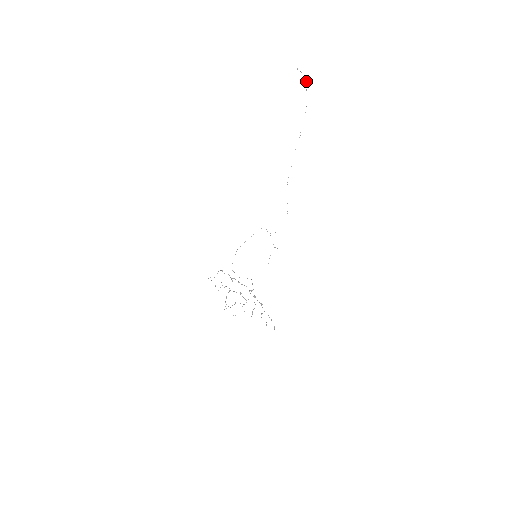
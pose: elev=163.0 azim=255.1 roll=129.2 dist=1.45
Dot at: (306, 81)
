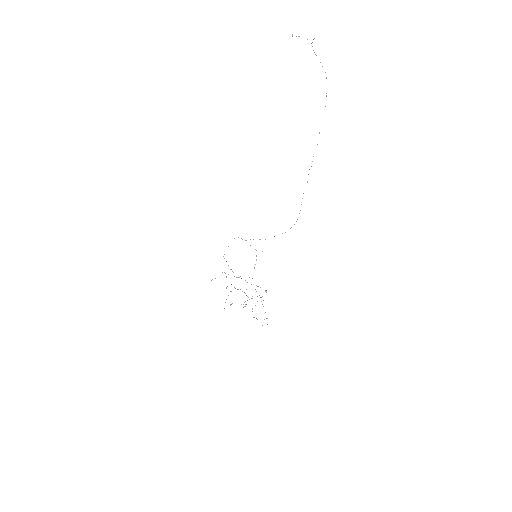
Dot at: occluded
